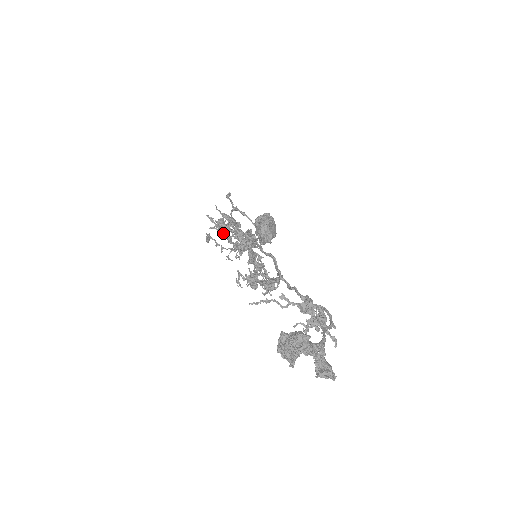
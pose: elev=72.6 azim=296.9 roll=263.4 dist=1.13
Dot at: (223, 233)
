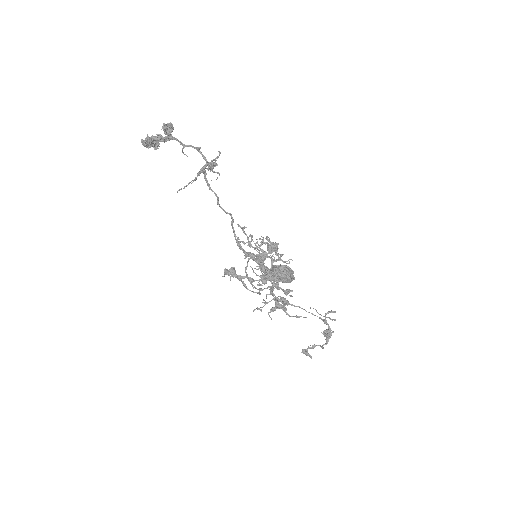
Dot at: (237, 276)
